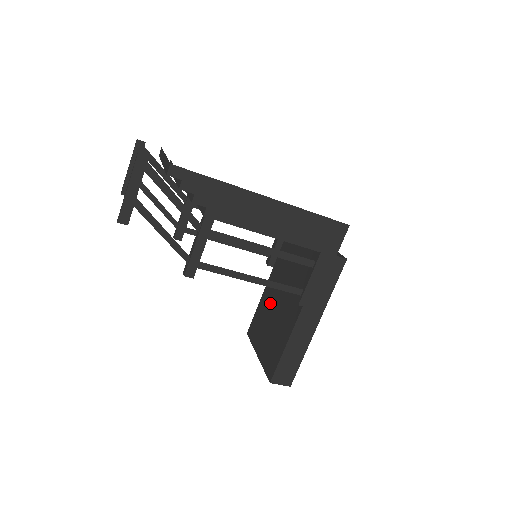
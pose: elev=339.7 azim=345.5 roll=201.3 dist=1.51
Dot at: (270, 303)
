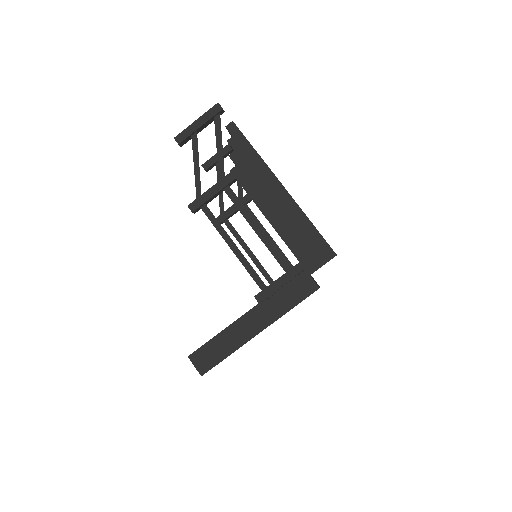
Dot at: occluded
